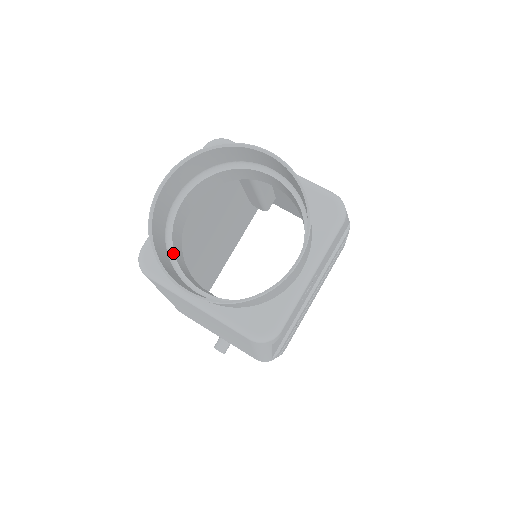
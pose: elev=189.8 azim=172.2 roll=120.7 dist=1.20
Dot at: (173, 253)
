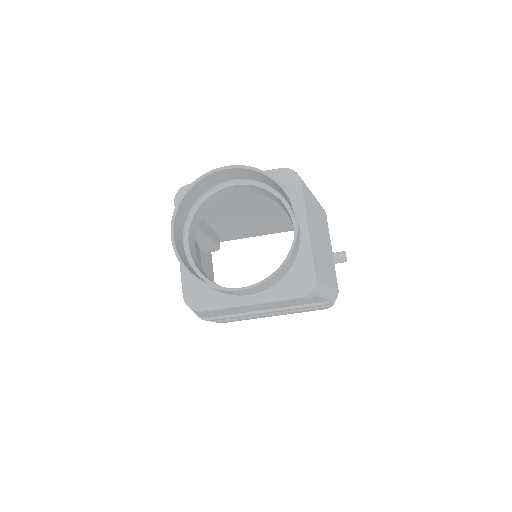
Dot at: (198, 207)
